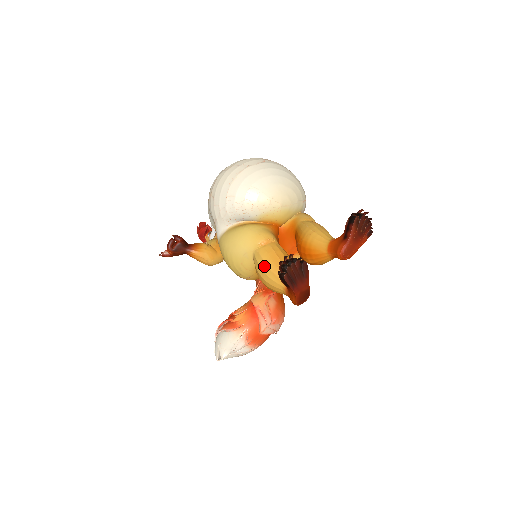
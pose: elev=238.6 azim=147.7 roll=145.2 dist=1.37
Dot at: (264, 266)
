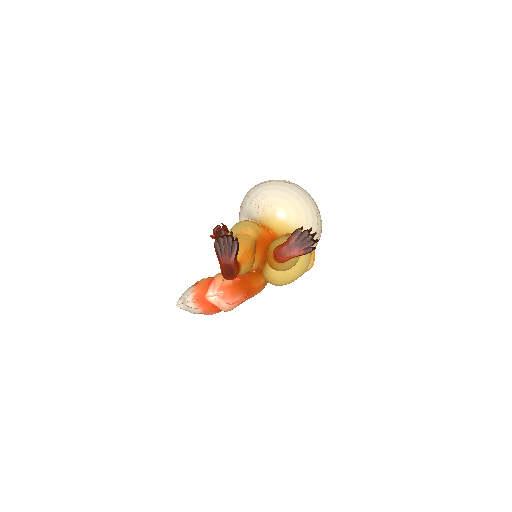
Dot at: occluded
